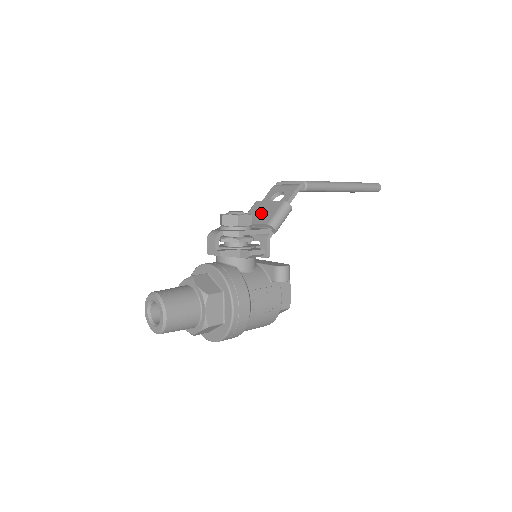
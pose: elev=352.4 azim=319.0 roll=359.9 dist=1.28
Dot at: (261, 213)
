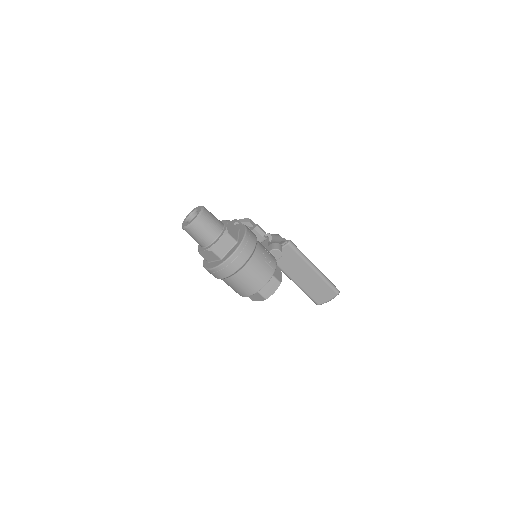
Dot at: occluded
